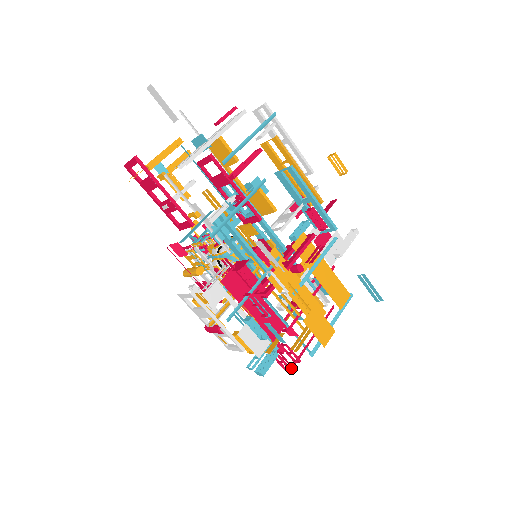
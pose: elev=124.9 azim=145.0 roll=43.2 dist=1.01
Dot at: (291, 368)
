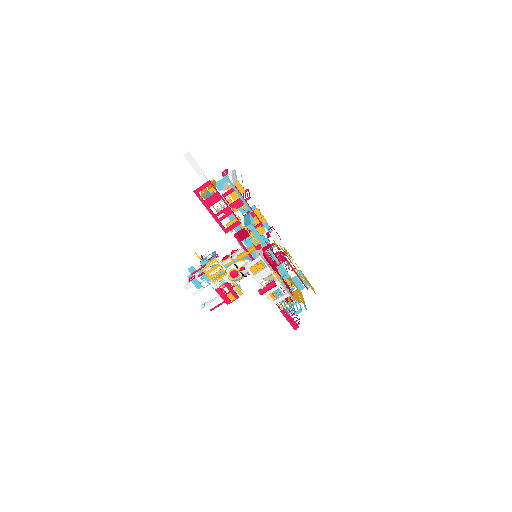
Dot at: (298, 322)
